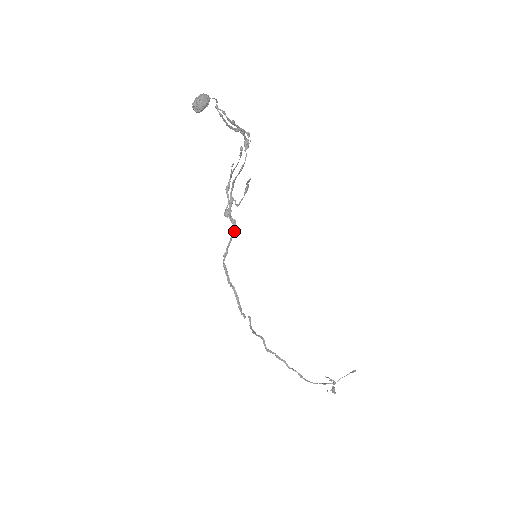
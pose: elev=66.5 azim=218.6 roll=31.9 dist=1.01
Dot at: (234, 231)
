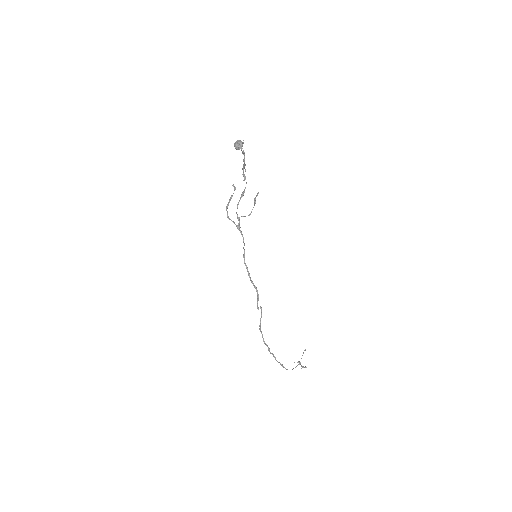
Dot at: occluded
